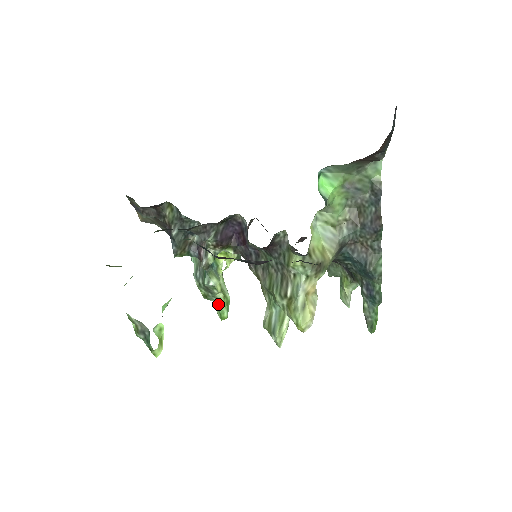
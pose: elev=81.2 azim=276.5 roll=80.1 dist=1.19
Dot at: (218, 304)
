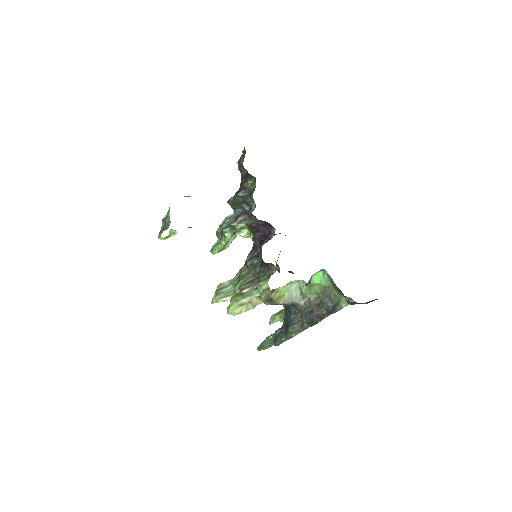
Dot at: (218, 244)
